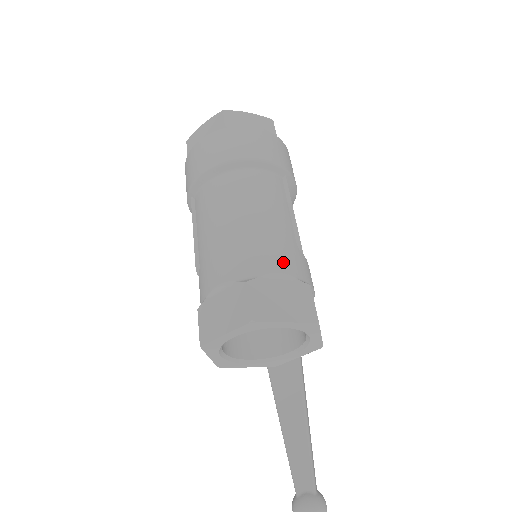
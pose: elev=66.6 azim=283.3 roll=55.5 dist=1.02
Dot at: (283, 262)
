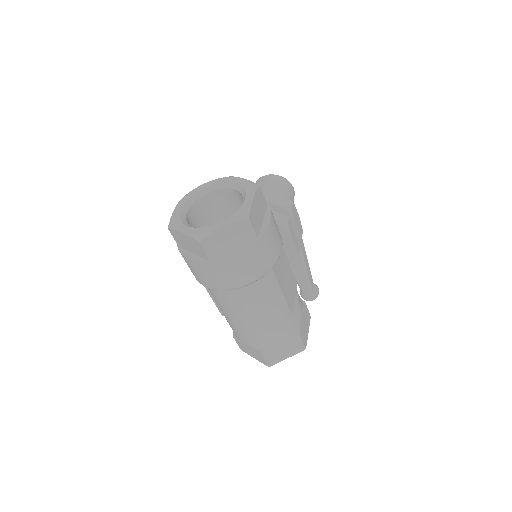
Dot at: (281, 335)
